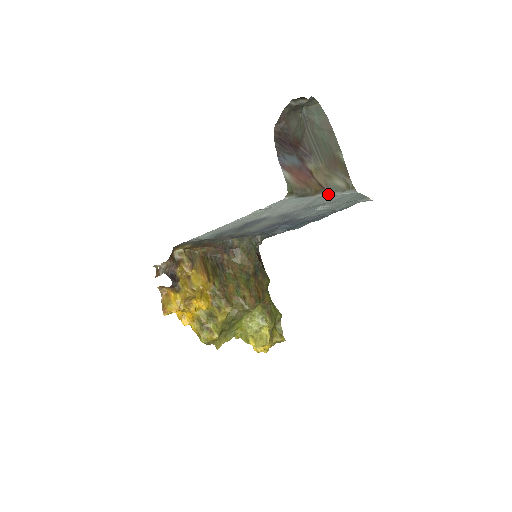
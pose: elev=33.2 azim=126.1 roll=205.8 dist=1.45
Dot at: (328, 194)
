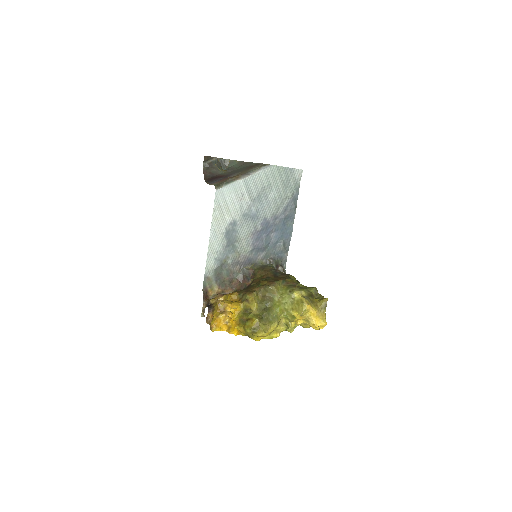
Dot at: (249, 176)
